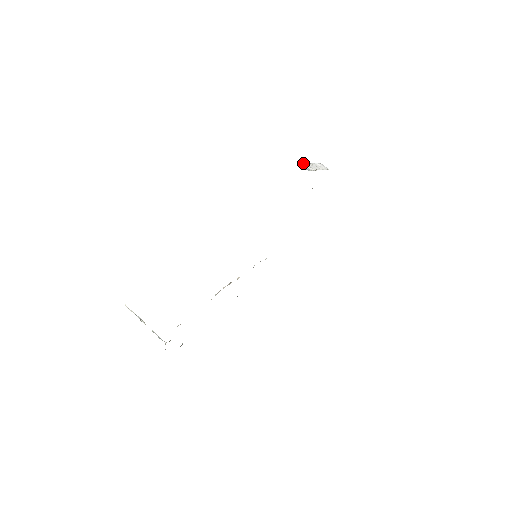
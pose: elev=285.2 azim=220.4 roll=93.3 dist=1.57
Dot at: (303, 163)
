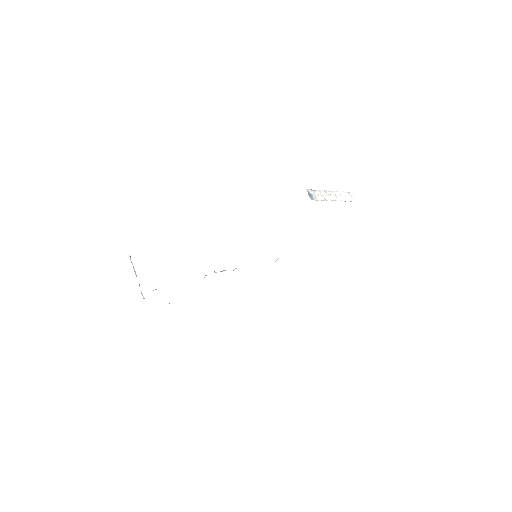
Dot at: (316, 190)
